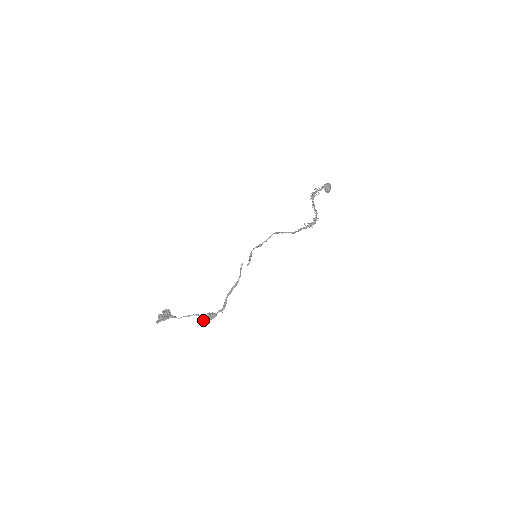
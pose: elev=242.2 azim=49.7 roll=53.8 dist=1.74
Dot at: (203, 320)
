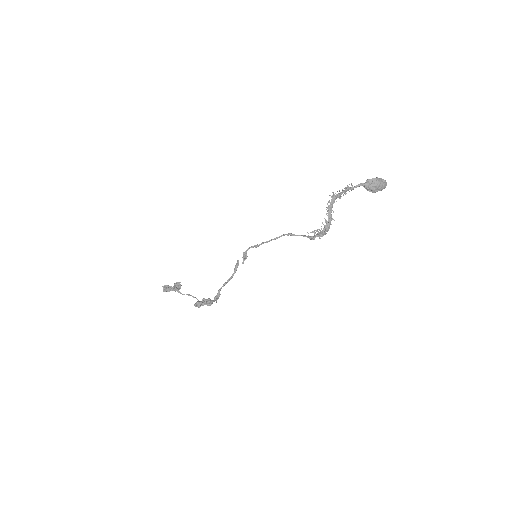
Dot at: (195, 303)
